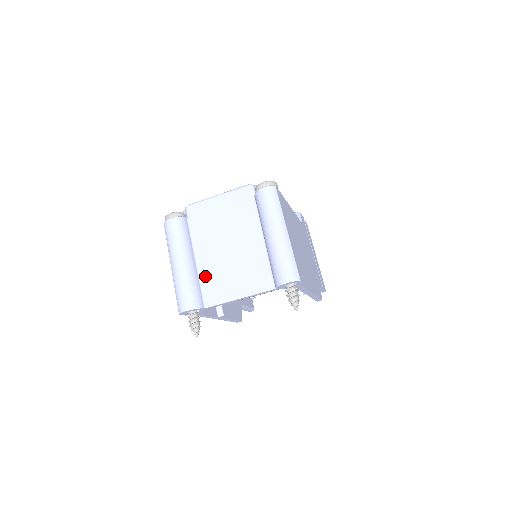
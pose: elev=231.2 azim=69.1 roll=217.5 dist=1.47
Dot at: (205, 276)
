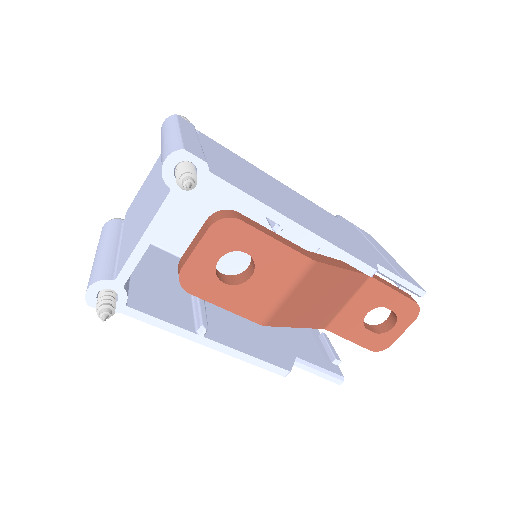
Dot at: (122, 250)
